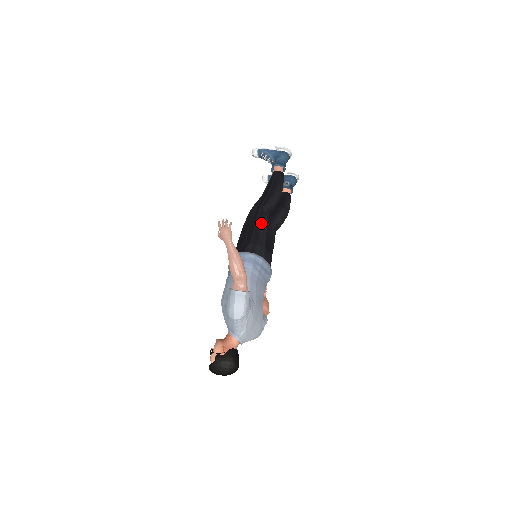
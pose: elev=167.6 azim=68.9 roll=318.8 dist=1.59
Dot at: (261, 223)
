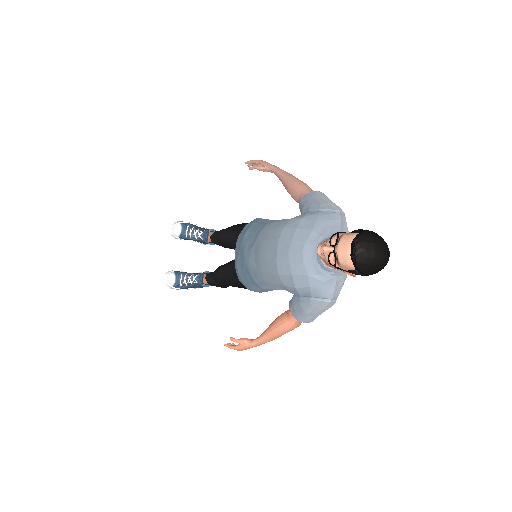
Dot at: occluded
